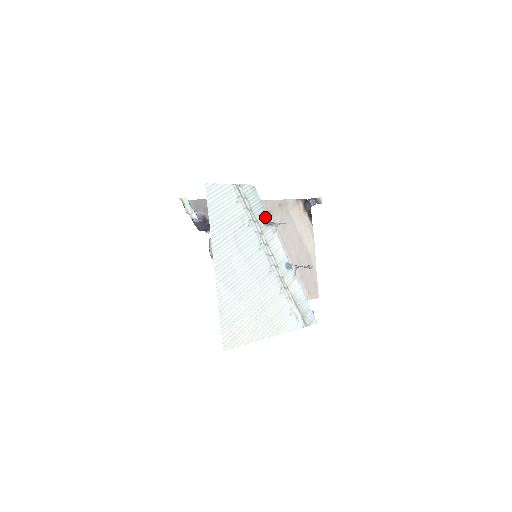
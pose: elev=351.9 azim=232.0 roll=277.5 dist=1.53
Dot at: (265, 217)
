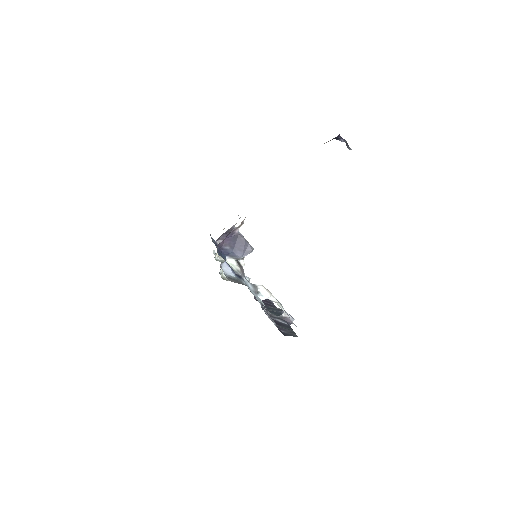
Dot at: occluded
